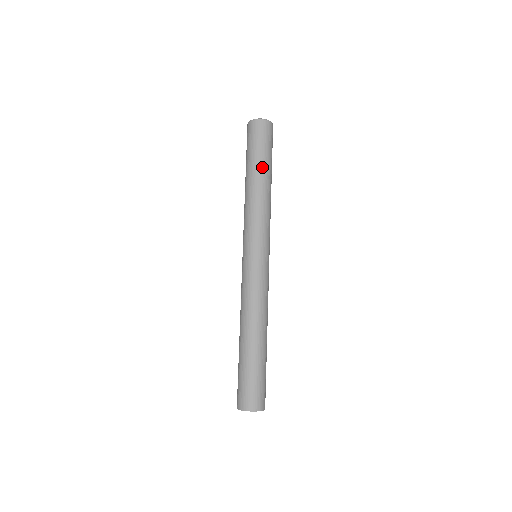
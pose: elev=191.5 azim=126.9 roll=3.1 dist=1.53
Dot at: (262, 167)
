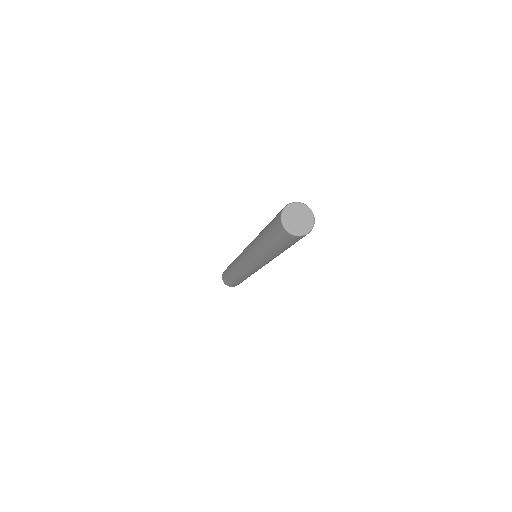
Dot at: (276, 250)
